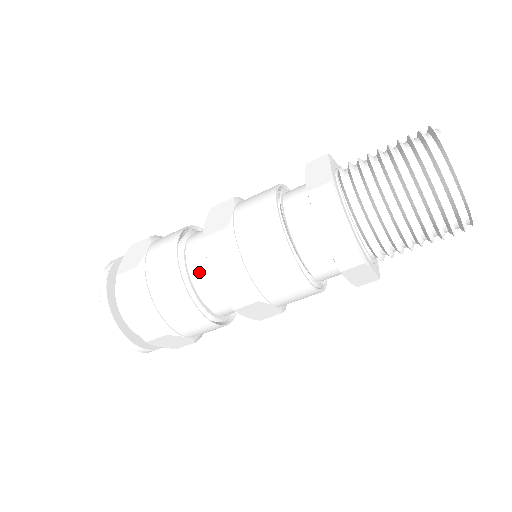
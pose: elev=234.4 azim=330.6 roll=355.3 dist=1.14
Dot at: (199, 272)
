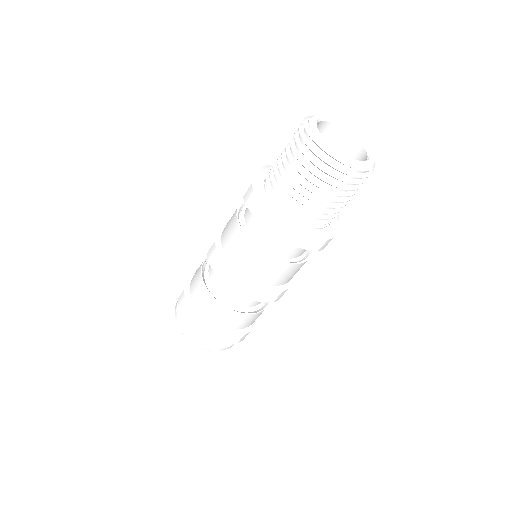
Dot at: (215, 278)
